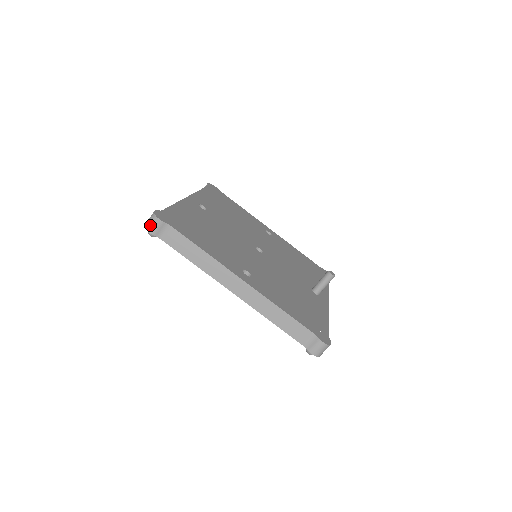
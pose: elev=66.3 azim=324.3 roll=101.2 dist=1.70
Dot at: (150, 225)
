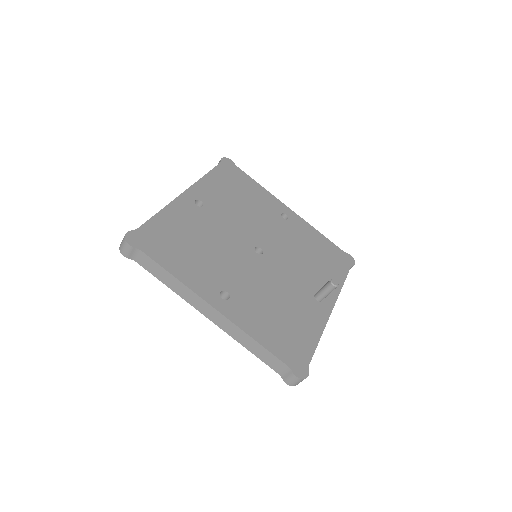
Dot at: (122, 248)
